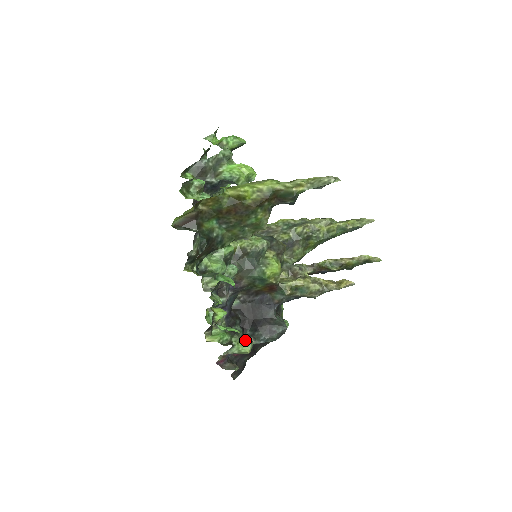
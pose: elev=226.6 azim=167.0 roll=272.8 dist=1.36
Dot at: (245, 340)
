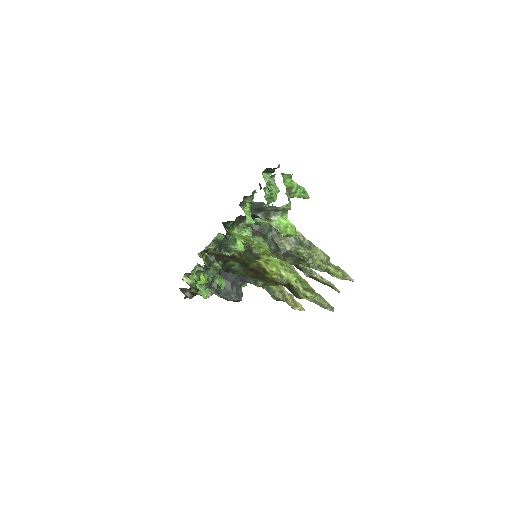
Dot at: (209, 290)
